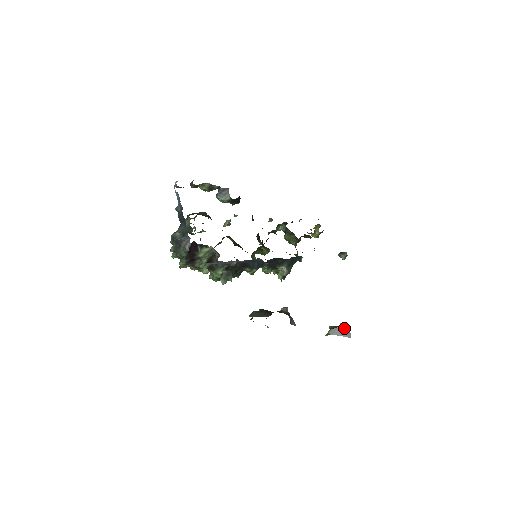
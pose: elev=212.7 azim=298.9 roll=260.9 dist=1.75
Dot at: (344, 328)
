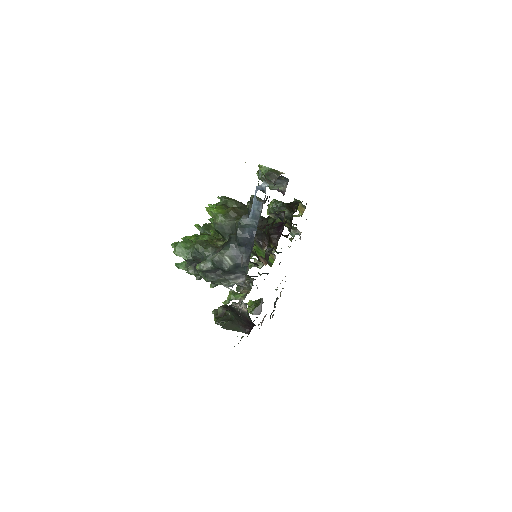
Dot at: occluded
